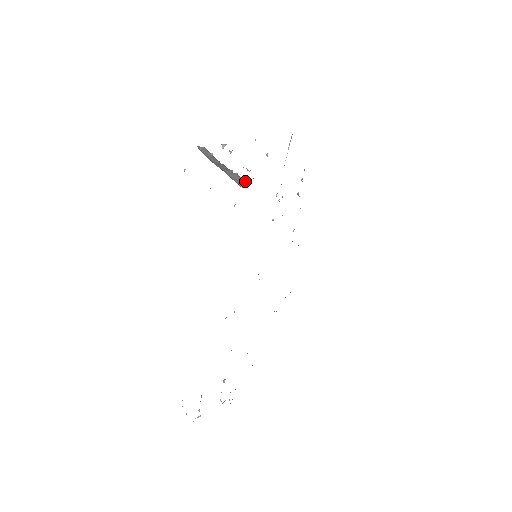
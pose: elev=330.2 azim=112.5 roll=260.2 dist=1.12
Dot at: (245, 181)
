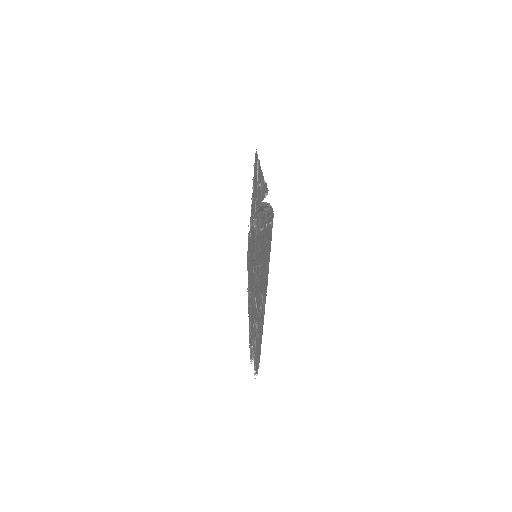
Dot at: (263, 210)
